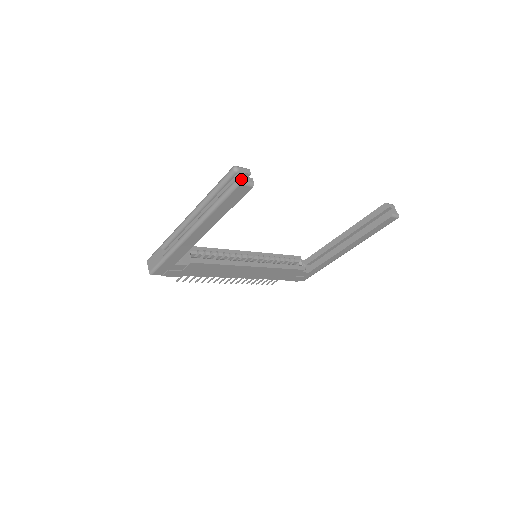
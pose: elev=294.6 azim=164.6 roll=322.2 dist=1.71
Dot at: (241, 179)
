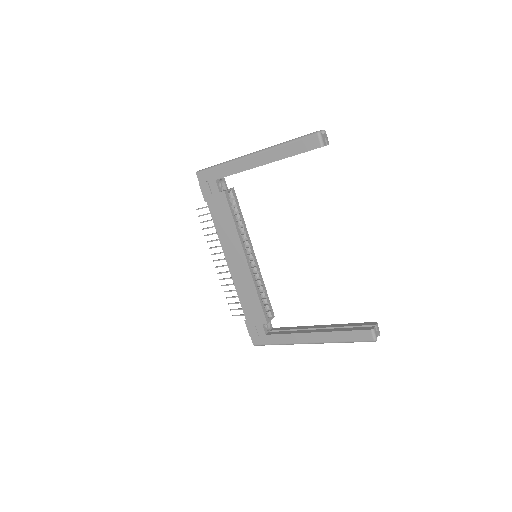
Dot at: (321, 133)
